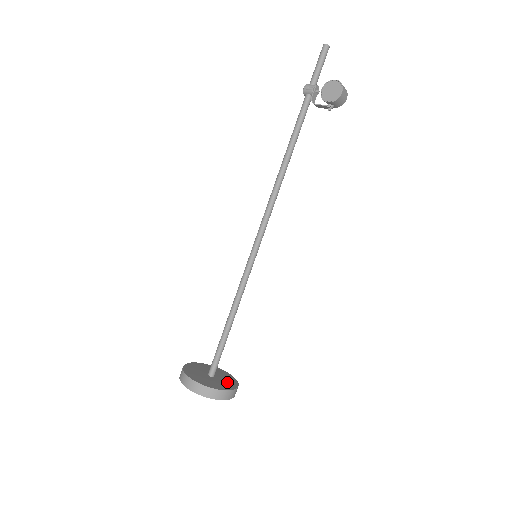
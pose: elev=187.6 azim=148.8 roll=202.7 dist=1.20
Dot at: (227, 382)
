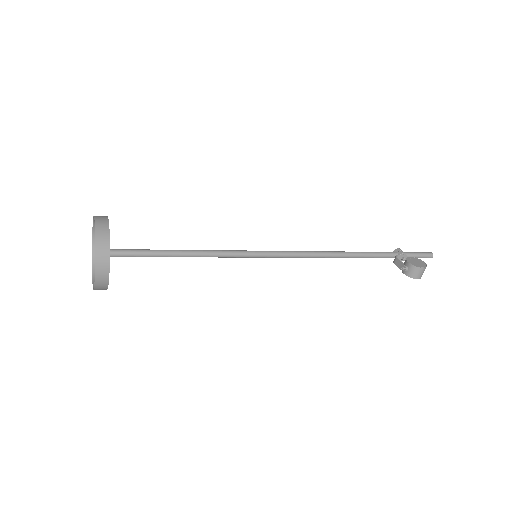
Dot at: occluded
